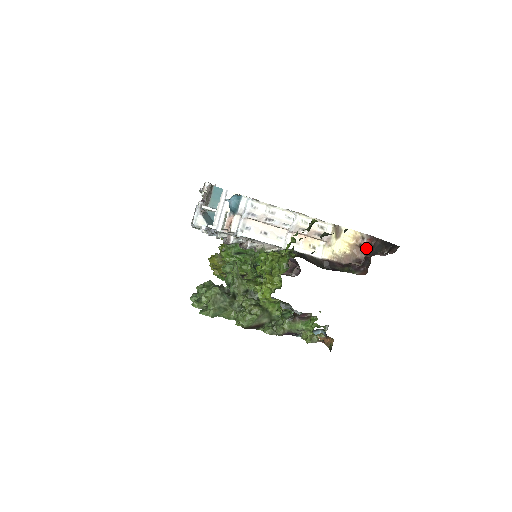
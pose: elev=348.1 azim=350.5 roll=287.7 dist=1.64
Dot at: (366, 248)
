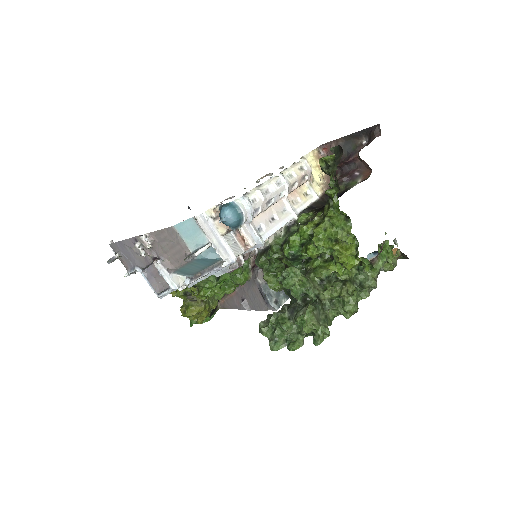
Dot at: occluded
